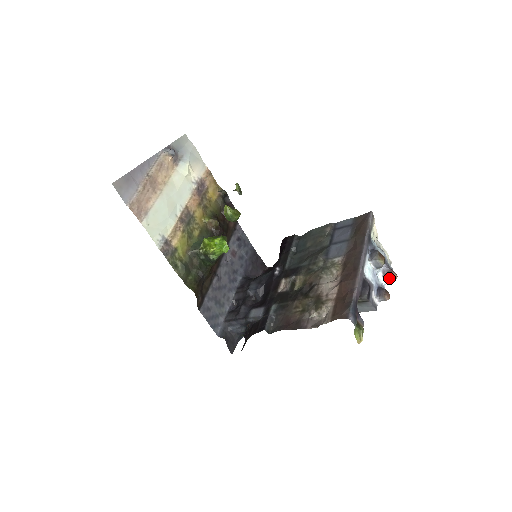
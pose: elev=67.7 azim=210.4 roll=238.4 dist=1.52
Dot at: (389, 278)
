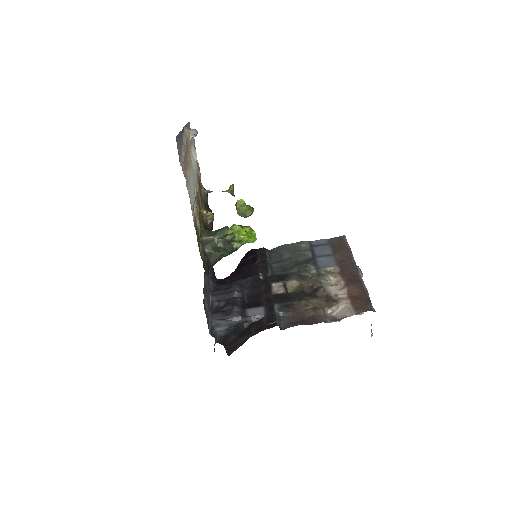
Dot at: occluded
